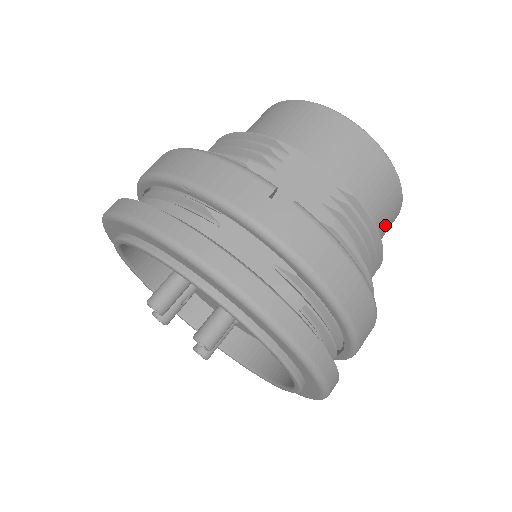
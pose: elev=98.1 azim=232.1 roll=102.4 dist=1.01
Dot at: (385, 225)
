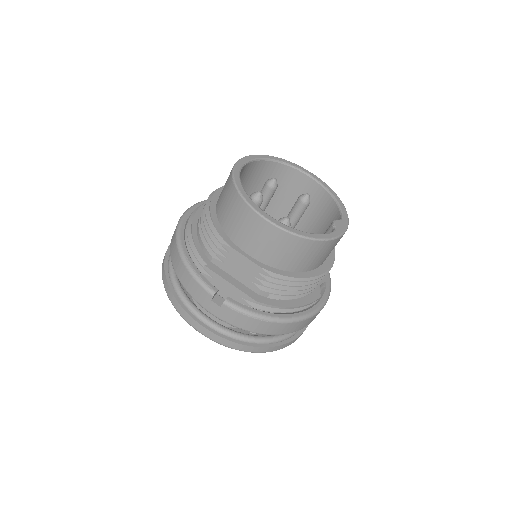
Dot at: (321, 257)
